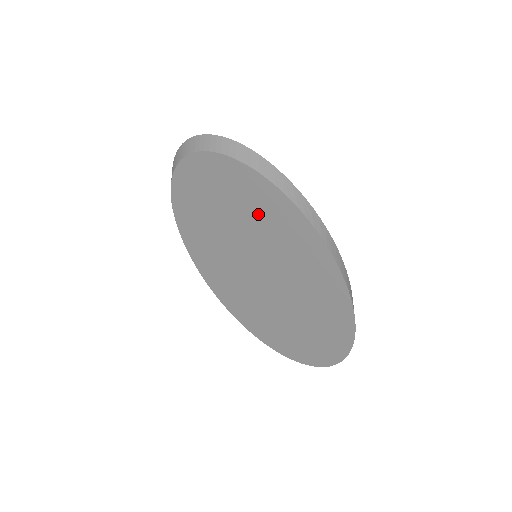
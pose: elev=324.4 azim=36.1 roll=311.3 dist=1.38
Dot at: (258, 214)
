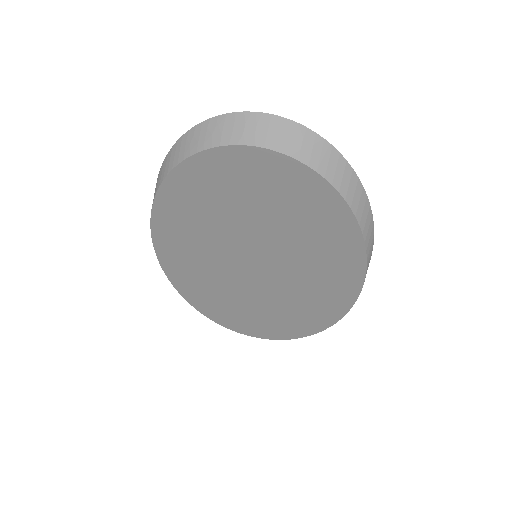
Dot at: (315, 254)
